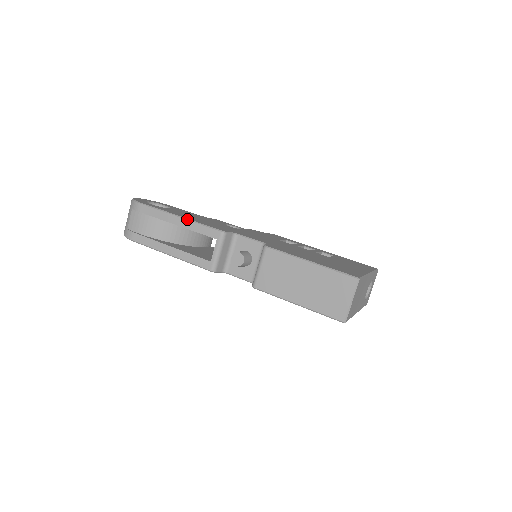
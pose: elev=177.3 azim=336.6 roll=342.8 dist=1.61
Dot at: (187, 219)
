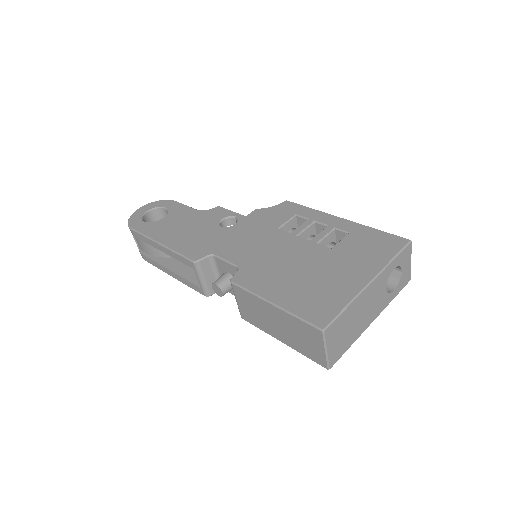
Dot at: (165, 247)
